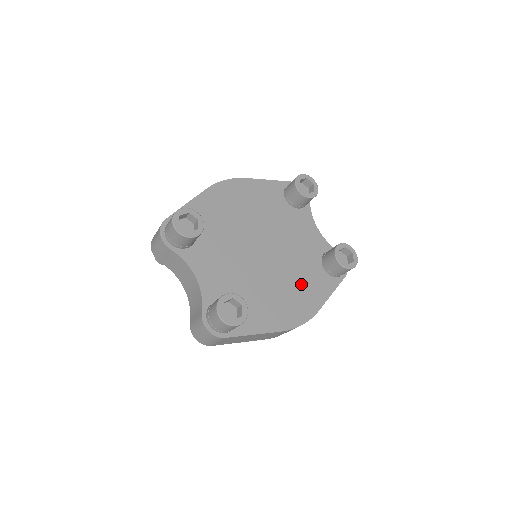
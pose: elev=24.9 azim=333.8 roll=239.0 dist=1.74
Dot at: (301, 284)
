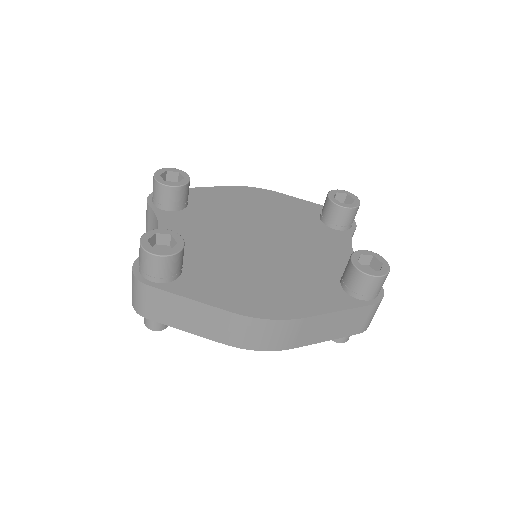
Dot at: (294, 284)
